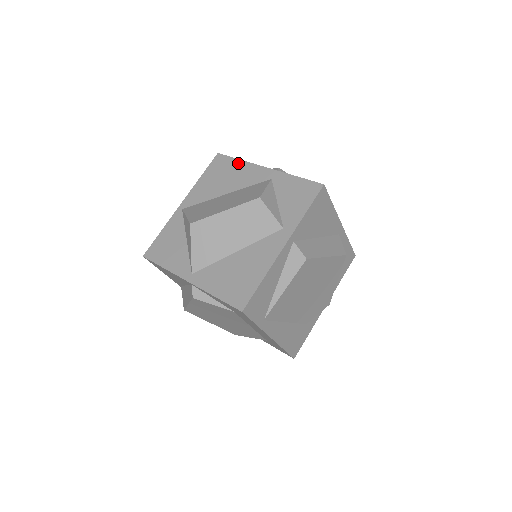
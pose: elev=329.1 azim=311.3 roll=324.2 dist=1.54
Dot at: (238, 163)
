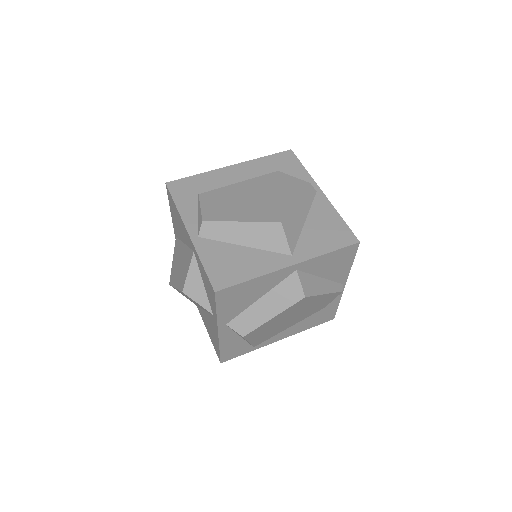
Dot at: (176, 210)
